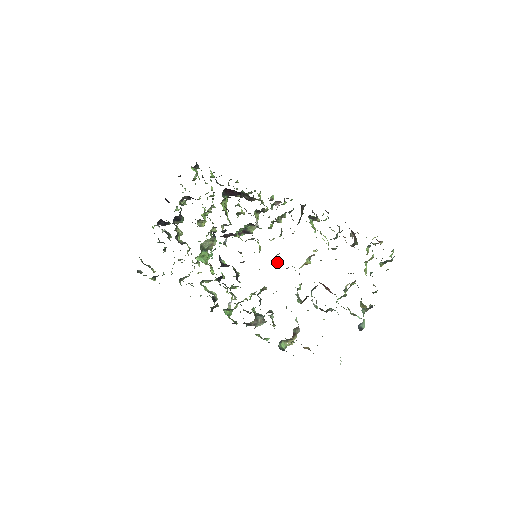
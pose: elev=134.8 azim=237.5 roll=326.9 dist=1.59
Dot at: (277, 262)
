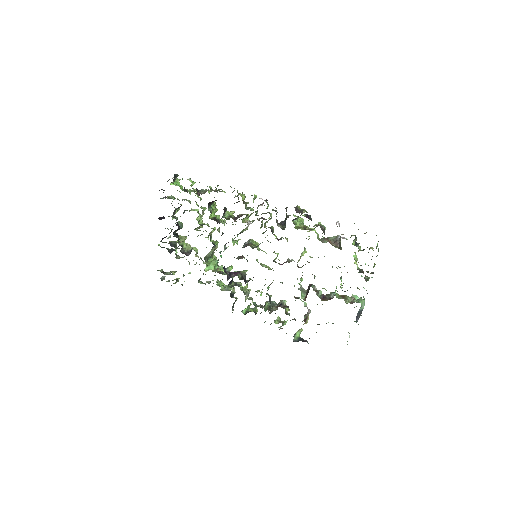
Dot at: (276, 257)
